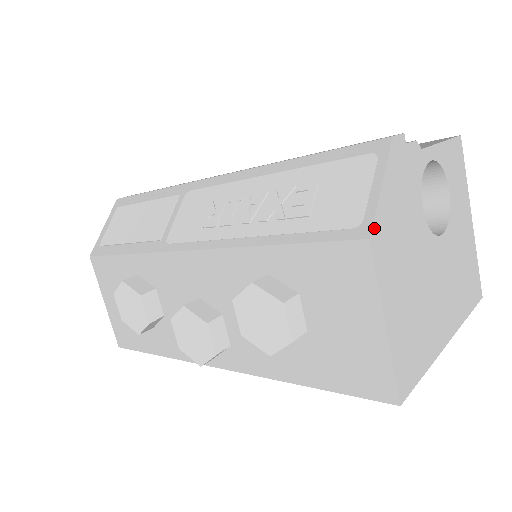
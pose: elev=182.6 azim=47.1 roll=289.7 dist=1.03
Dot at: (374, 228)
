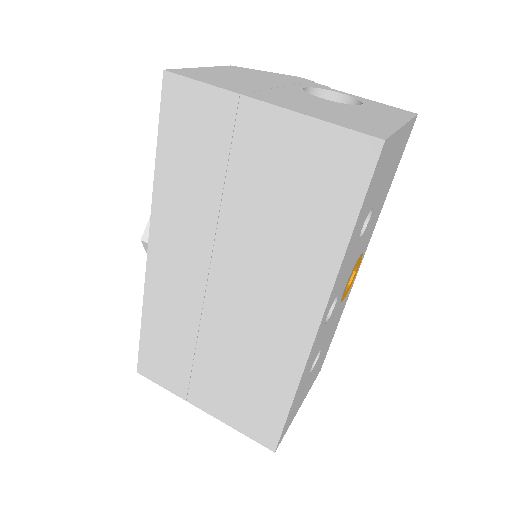
Dot at: (240, 68)
